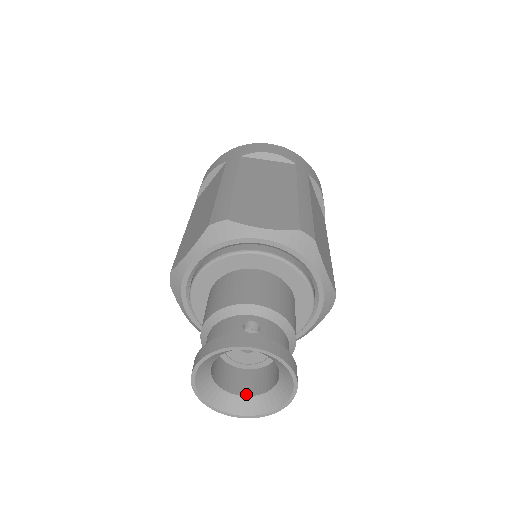
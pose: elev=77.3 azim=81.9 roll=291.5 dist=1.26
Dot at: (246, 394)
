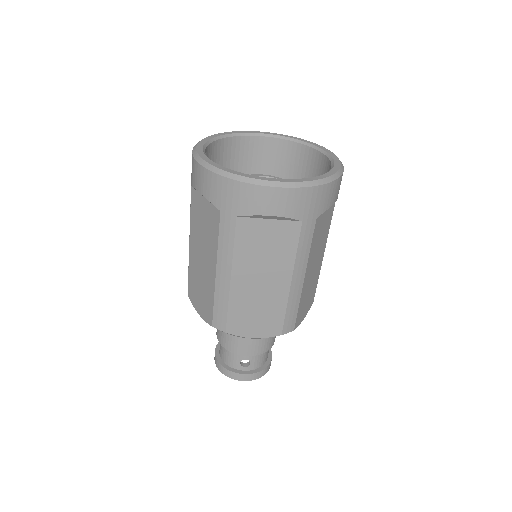
Dot at: occluded
